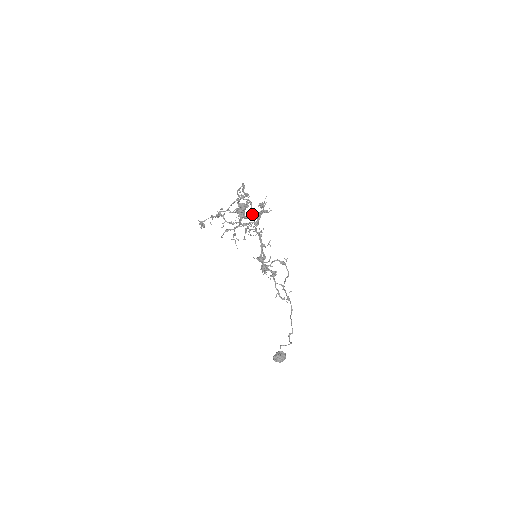
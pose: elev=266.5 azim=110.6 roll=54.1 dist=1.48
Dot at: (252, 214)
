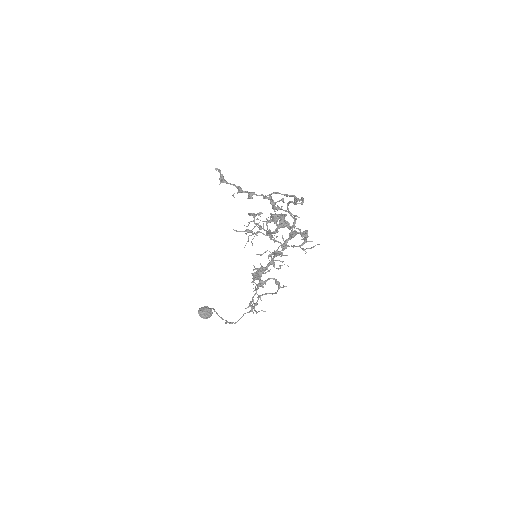
Dot at: occluded
